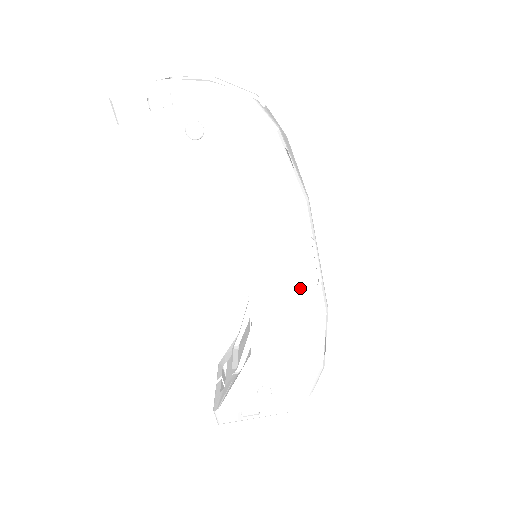
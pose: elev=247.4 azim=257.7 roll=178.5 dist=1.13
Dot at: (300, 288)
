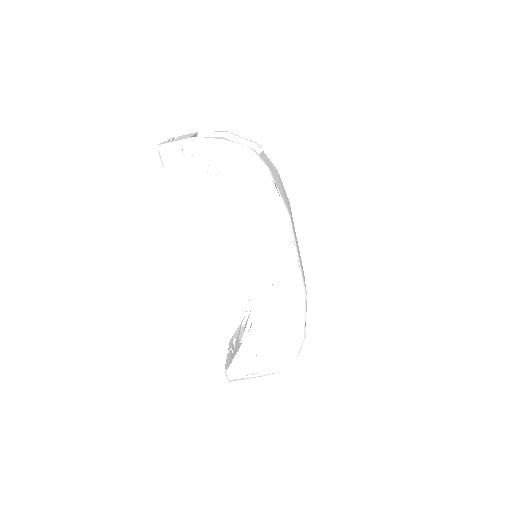
Dot at: (285, 278)
